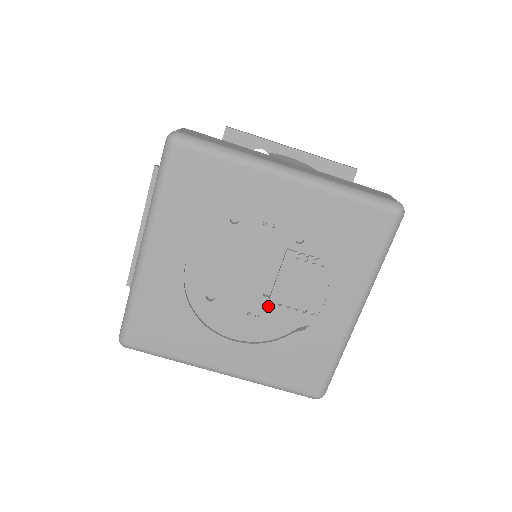
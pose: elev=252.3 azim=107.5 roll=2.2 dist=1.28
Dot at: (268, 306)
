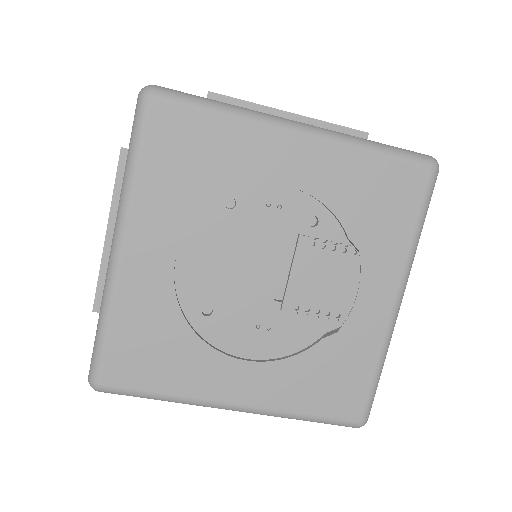
Dot at: (281, 313)
